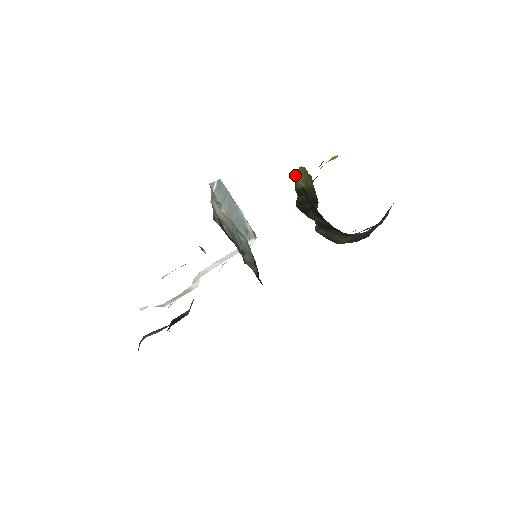
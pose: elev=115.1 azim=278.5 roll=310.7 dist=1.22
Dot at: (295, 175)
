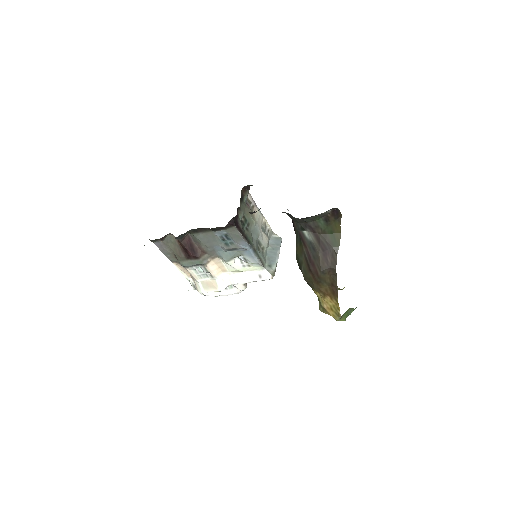
Dot at: occluded
